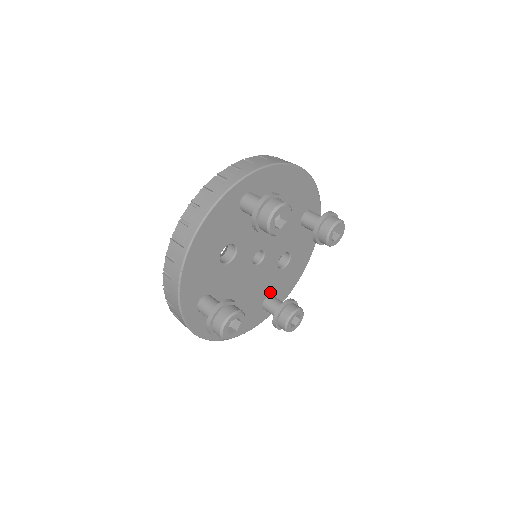
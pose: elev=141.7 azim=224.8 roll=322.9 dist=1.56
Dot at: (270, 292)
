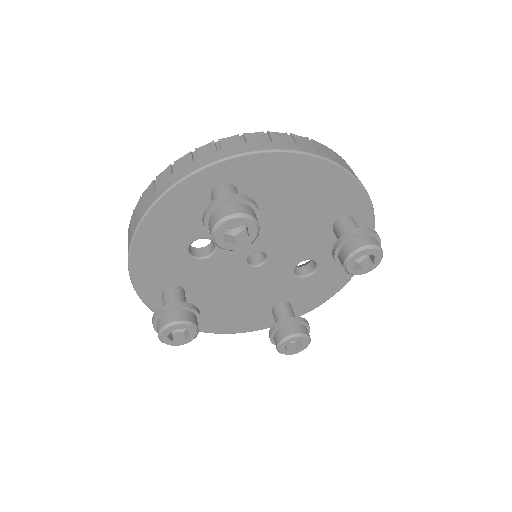
Dot at: (284, 298)
